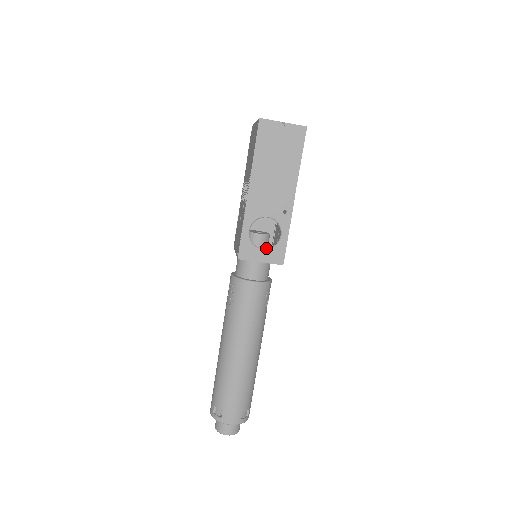
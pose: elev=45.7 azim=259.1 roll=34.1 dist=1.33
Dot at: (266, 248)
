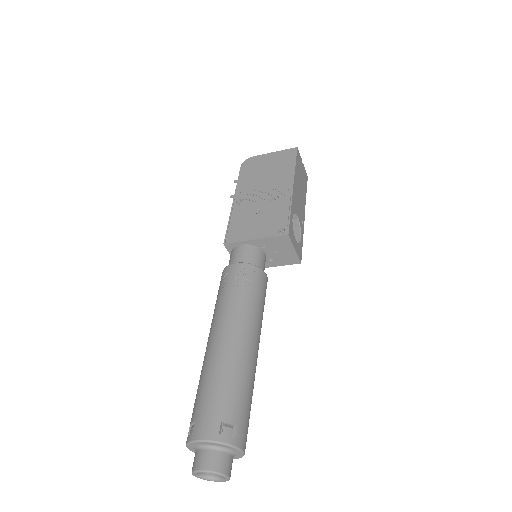
Dot at: occluded
